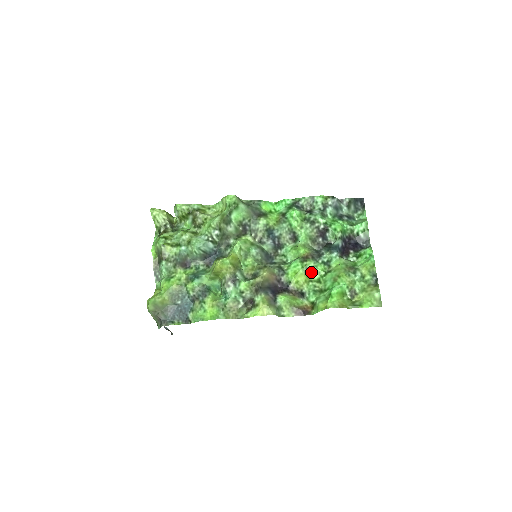
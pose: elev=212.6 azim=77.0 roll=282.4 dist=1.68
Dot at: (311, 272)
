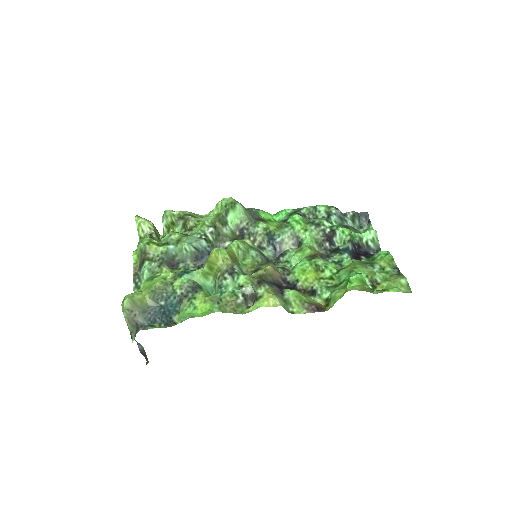
Dot at: (321, 269)
